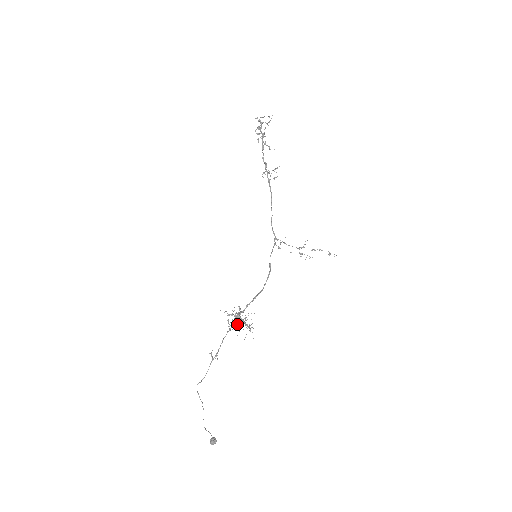
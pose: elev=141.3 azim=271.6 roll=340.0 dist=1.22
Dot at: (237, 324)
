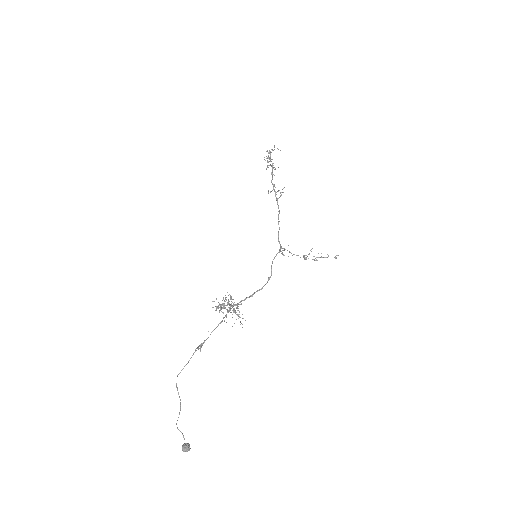
Dot at: (224, 308)
